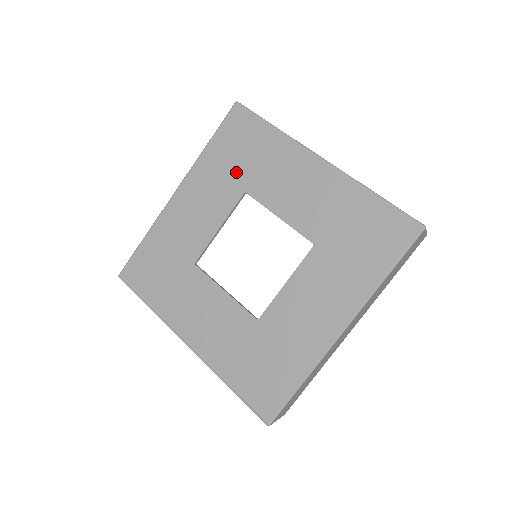
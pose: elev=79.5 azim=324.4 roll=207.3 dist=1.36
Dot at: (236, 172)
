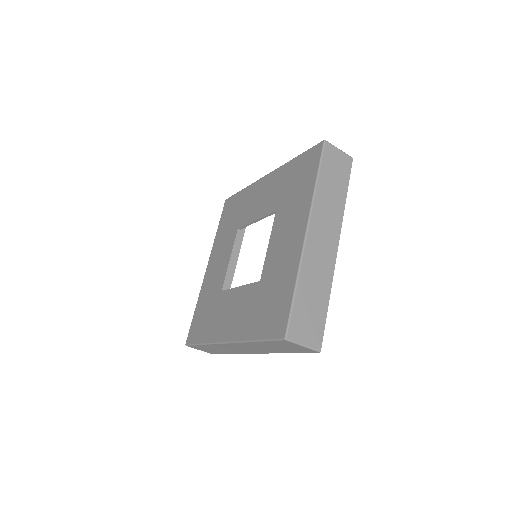
Dot at: (232, 225)
